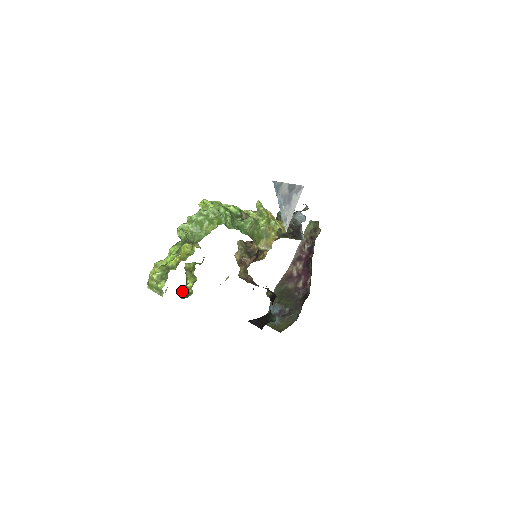
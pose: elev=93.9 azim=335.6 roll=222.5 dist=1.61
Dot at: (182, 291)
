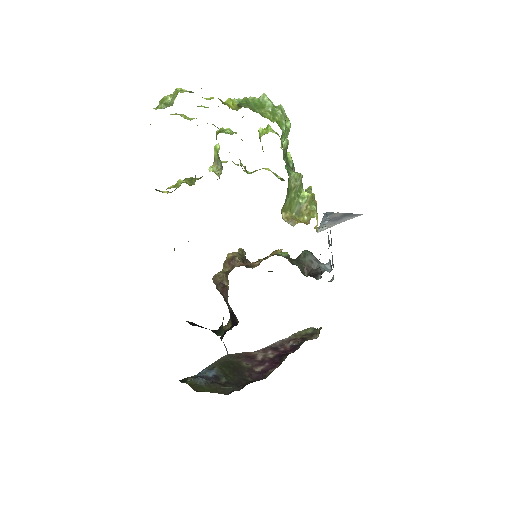
Dot at: (163, 192)
